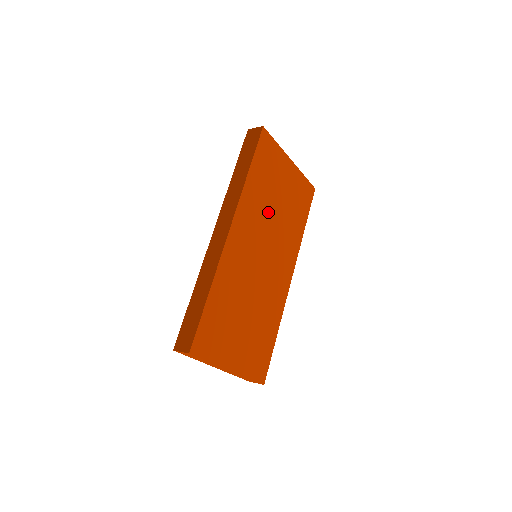
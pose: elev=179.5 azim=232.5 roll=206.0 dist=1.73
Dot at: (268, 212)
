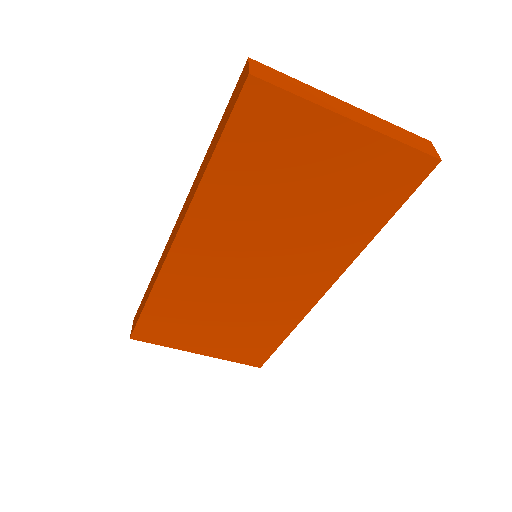
Dot at: (268, 214)
